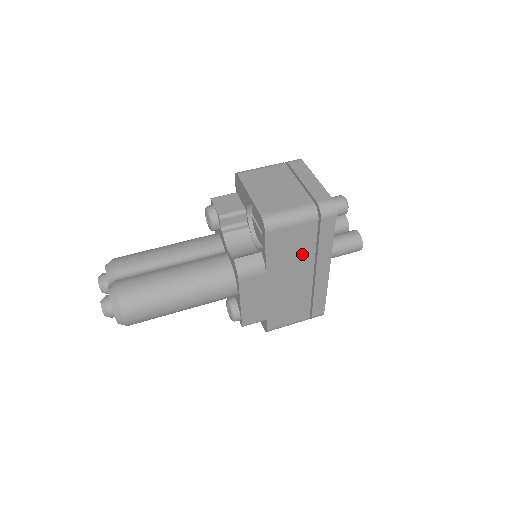
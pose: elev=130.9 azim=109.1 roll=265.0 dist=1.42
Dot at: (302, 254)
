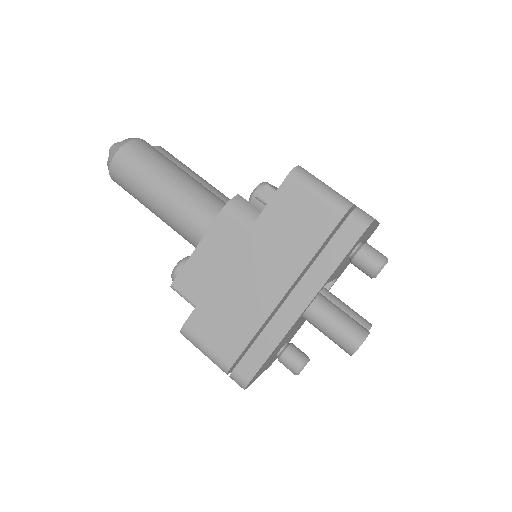
Dot at: (296, 249)
